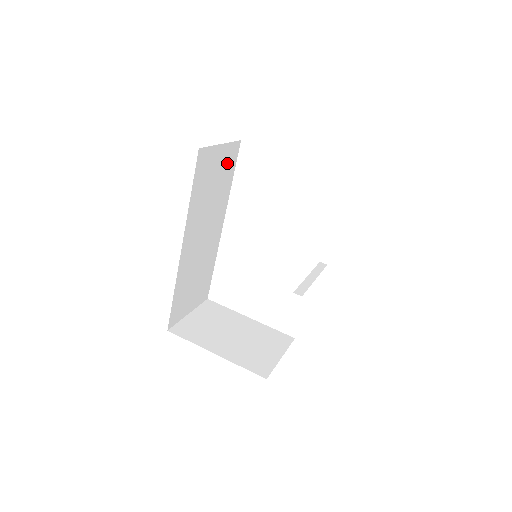
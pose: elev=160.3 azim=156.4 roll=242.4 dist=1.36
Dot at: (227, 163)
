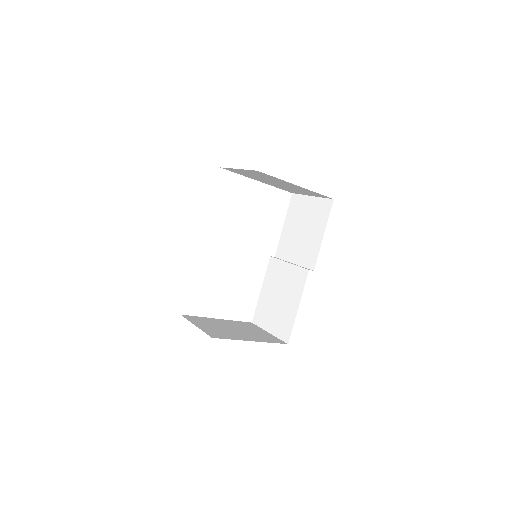
Dot at: occluded
